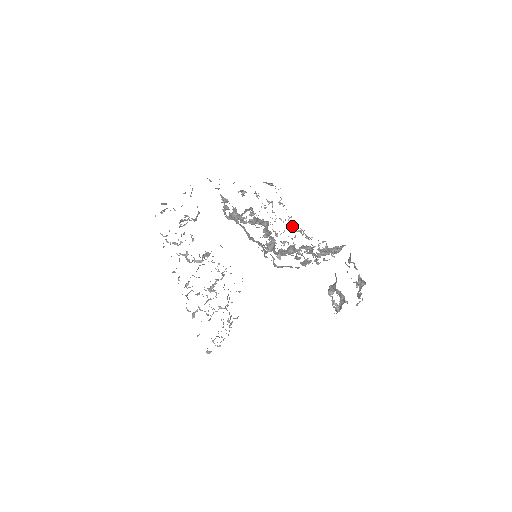
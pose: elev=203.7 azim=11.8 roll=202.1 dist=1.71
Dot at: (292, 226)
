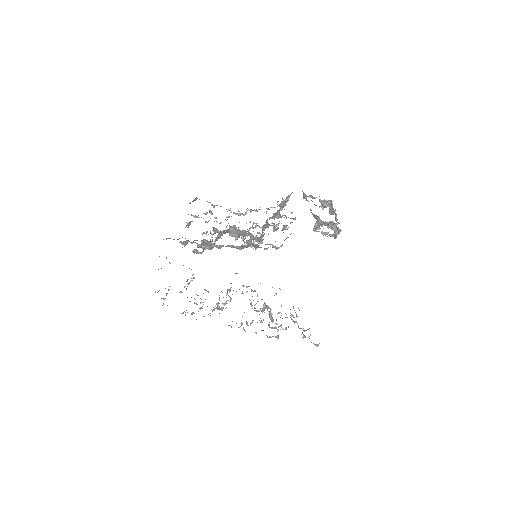
Dot at: (238, 214)
